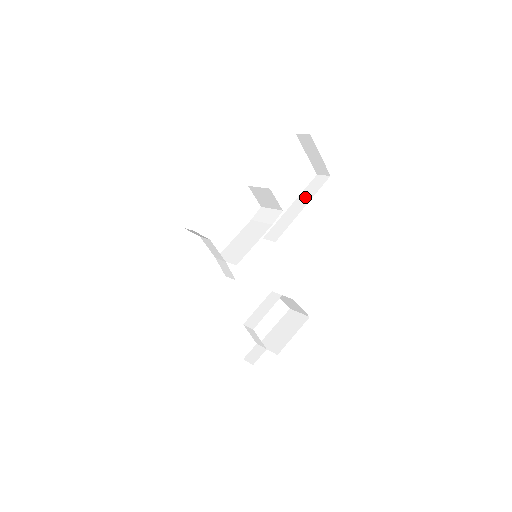
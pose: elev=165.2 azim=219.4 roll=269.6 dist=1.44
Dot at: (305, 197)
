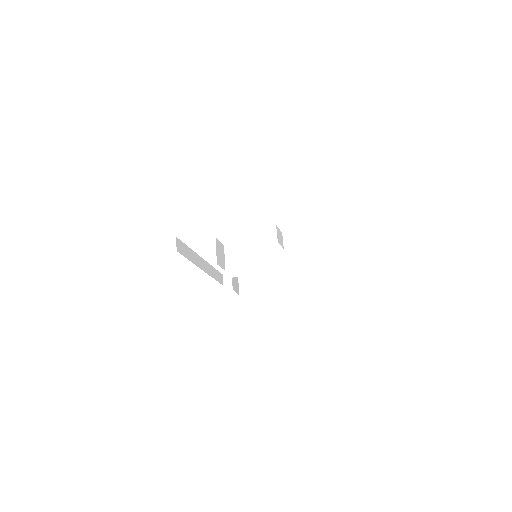
Dot at: (327, 242)
